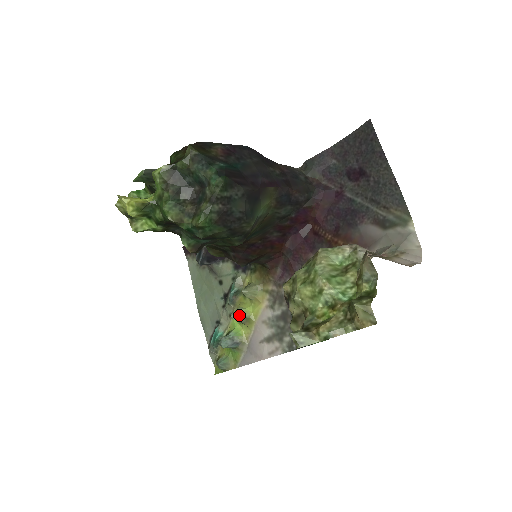
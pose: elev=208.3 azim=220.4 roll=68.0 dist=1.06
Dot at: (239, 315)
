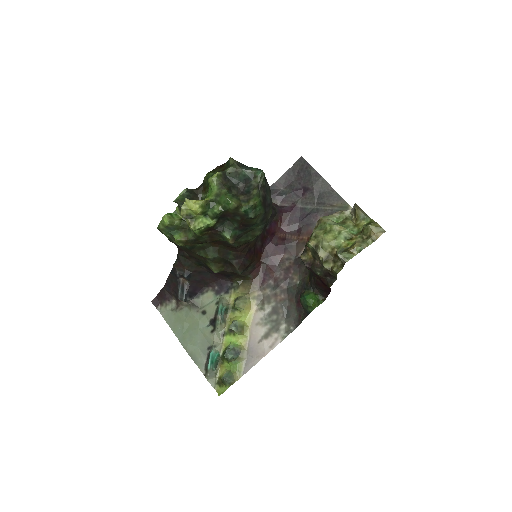
Dot at: (236, 325)
